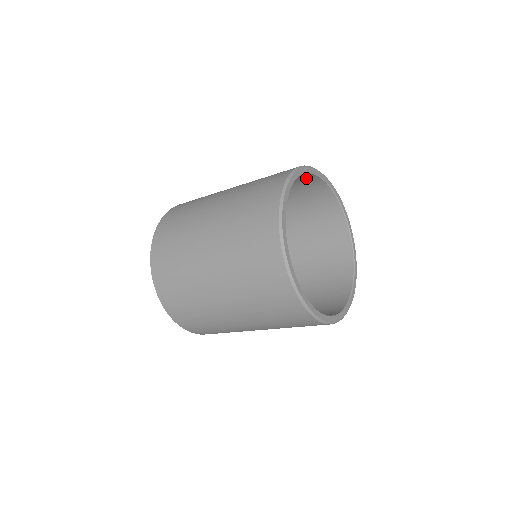
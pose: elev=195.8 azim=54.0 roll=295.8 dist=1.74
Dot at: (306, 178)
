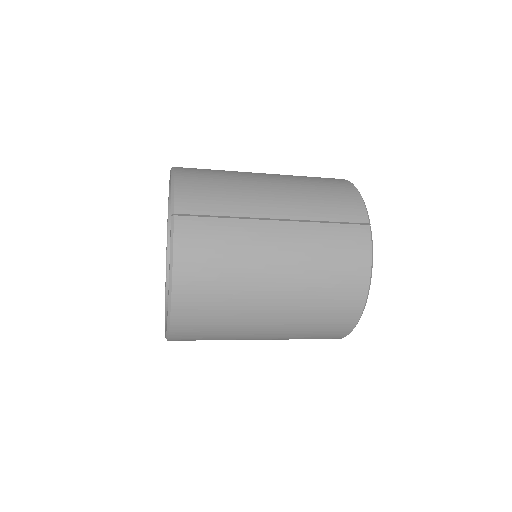
Dot at: occluded
